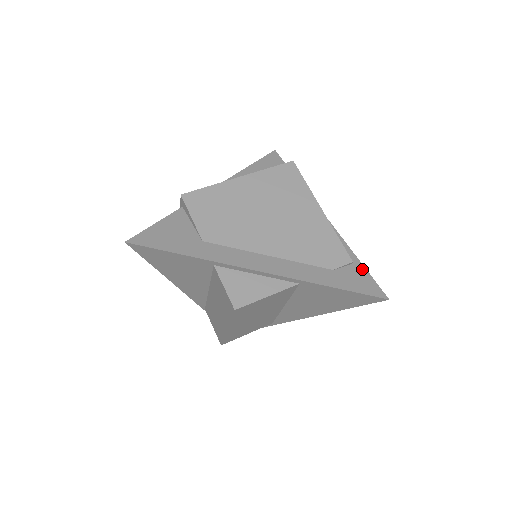
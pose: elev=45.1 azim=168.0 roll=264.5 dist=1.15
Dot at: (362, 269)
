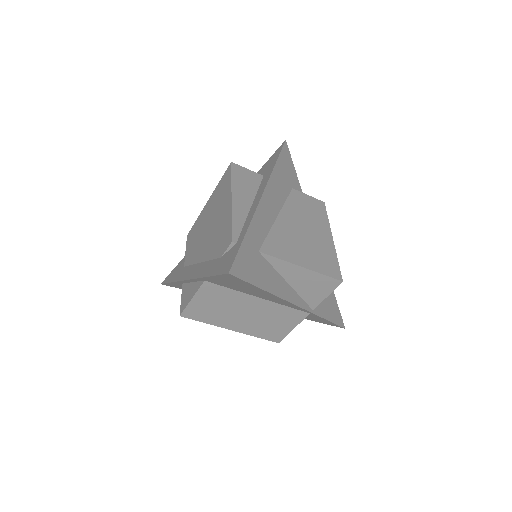
Dot at: (238, 246)
